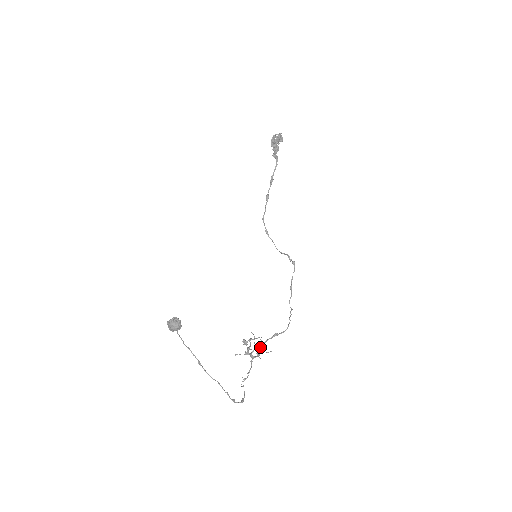
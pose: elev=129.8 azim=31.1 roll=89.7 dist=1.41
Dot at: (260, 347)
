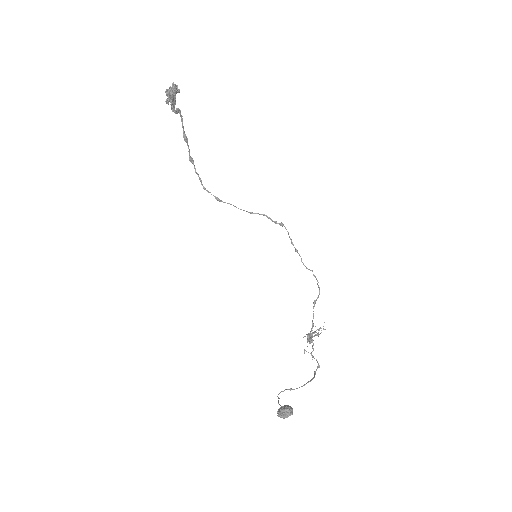
Dot at: occluded
